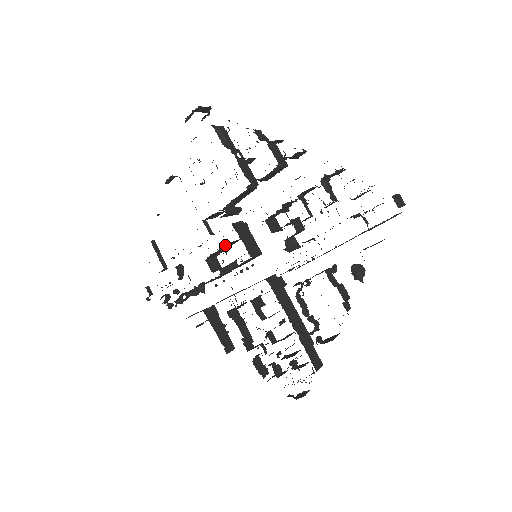
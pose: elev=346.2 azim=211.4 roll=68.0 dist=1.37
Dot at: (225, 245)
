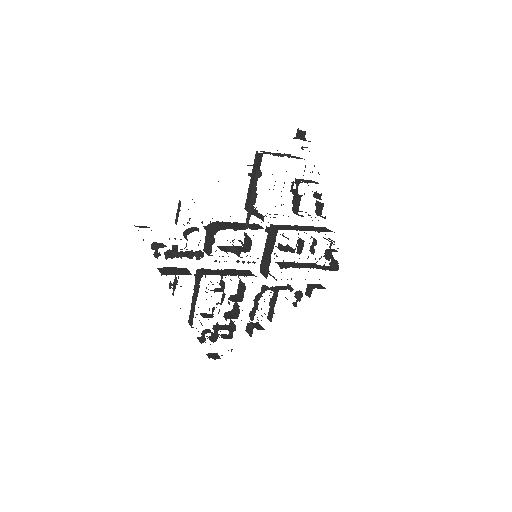
Dot at: occluded
